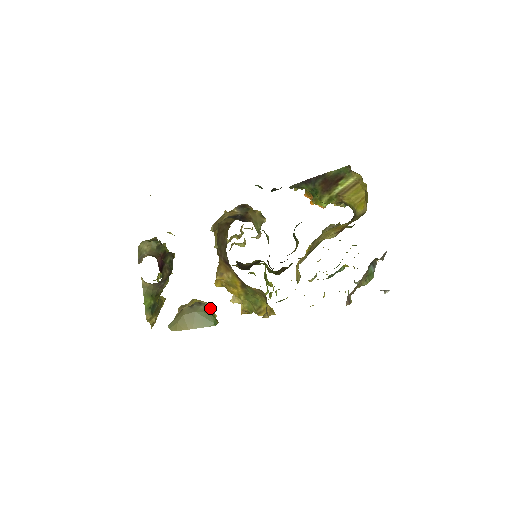
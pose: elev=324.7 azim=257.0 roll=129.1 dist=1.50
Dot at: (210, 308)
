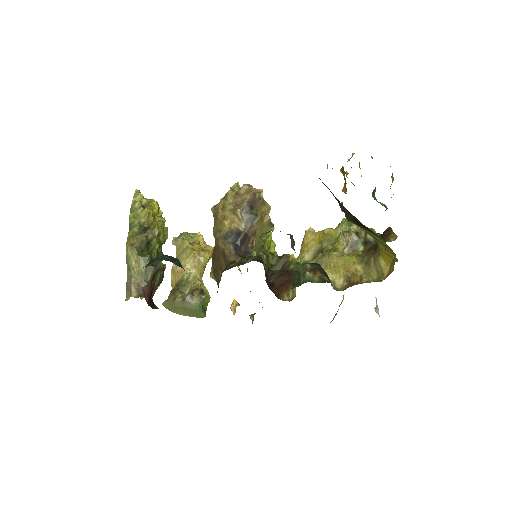
Dot at: (201, 304)
